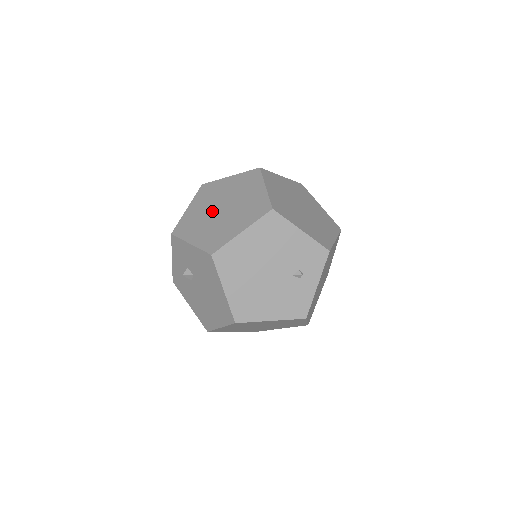
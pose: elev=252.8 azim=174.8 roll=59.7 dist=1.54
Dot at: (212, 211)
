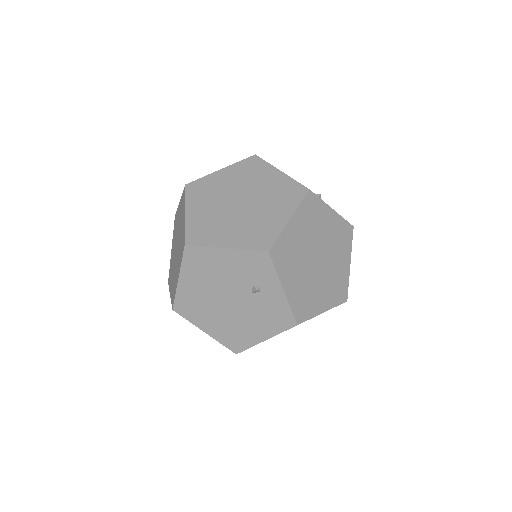
Dot at: (174, 252)
